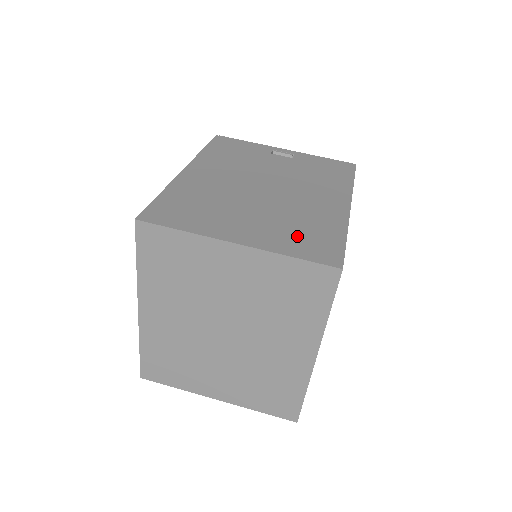
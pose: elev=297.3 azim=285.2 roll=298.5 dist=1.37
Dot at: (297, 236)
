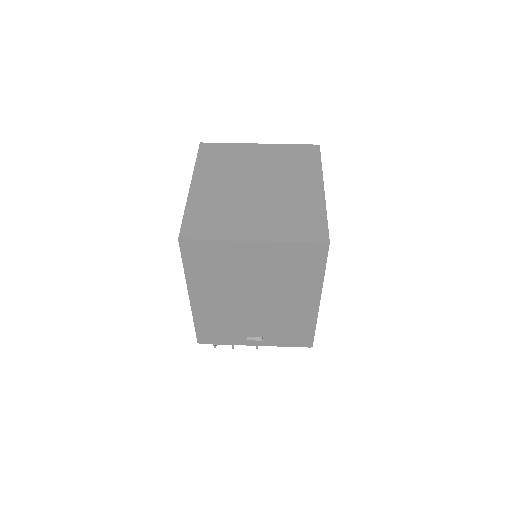
Dot at: occluded
